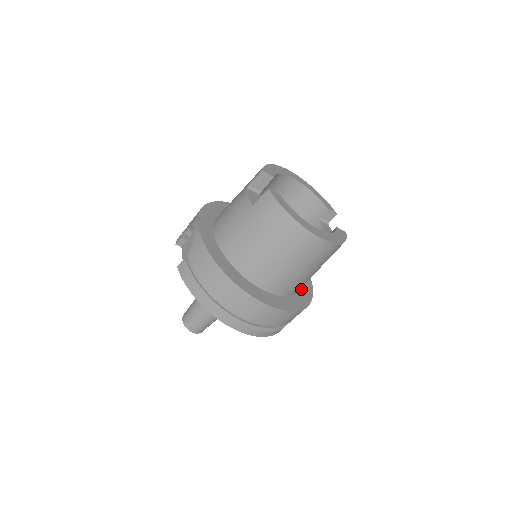
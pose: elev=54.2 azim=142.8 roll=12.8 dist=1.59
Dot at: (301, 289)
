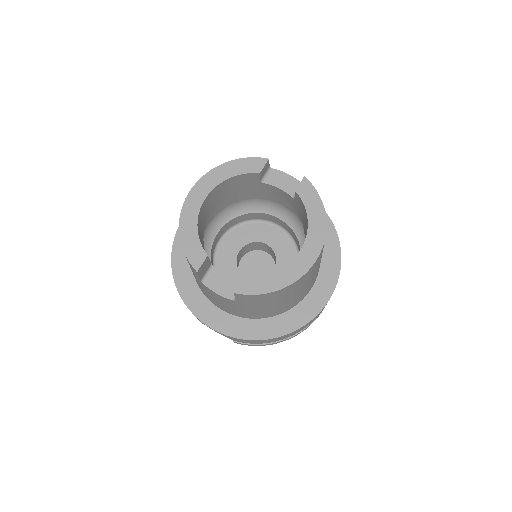
Dot at: occluded
